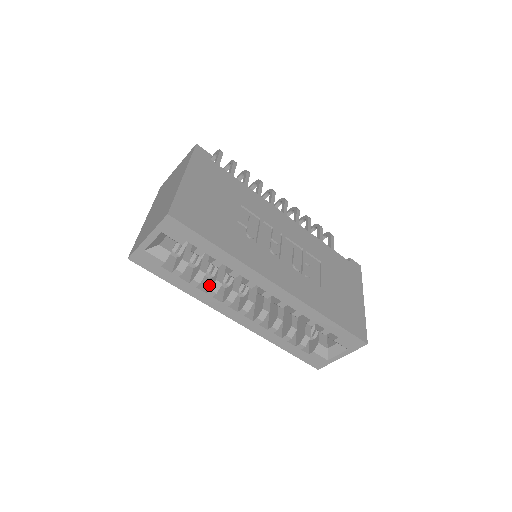
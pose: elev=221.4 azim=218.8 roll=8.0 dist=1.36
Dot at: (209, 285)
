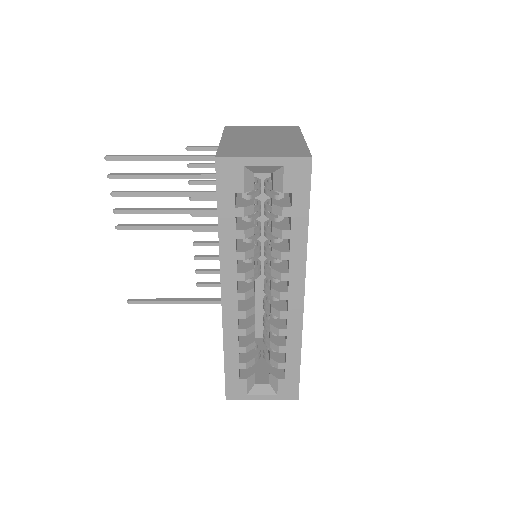
Dot at: (241, 247)
